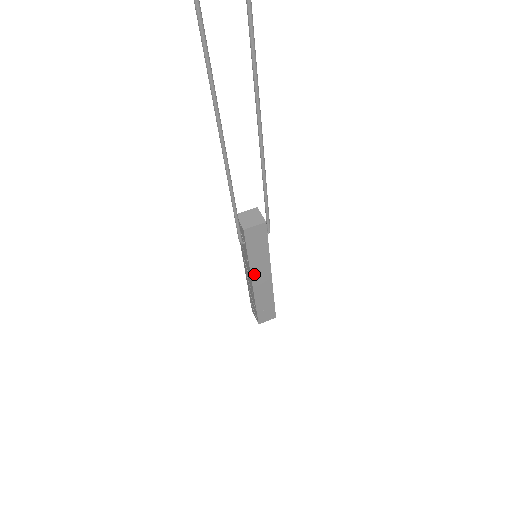
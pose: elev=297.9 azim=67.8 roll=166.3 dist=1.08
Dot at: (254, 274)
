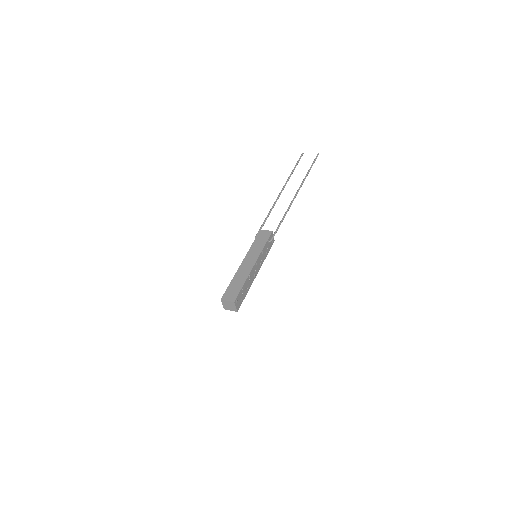
Dot at: (247, 257)
